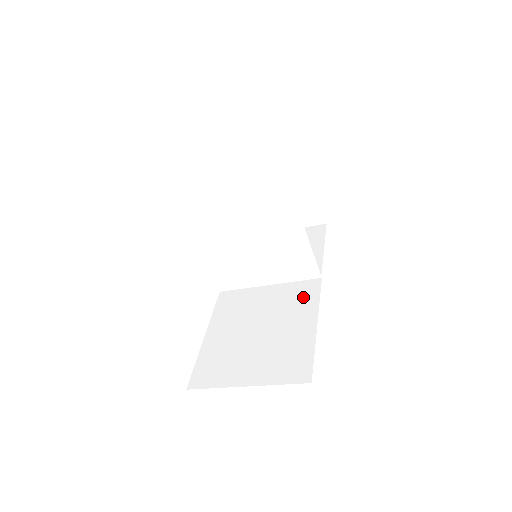
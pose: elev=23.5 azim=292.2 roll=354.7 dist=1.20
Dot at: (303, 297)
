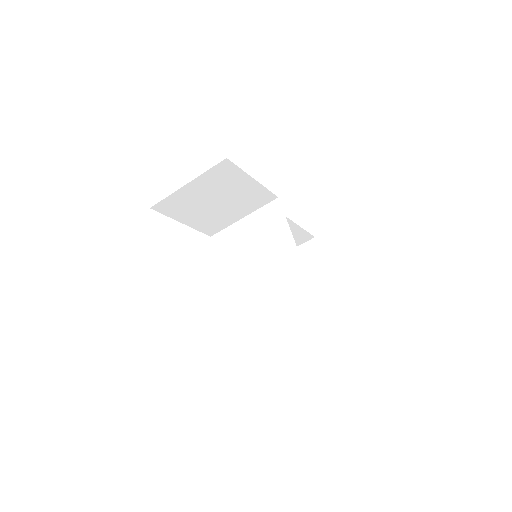
Dot at: occluded
